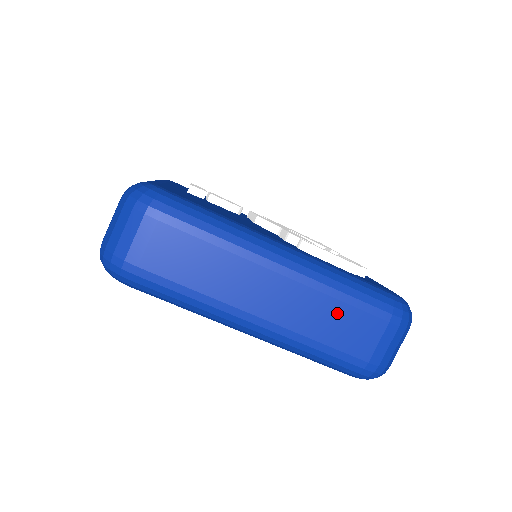
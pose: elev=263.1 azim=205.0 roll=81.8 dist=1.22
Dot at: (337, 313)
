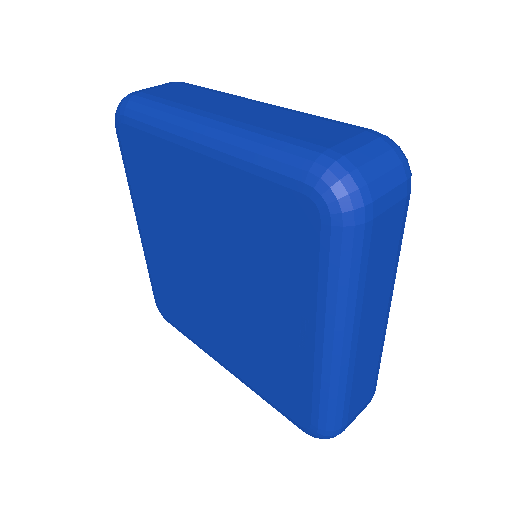
Dot at: (302, 121)
